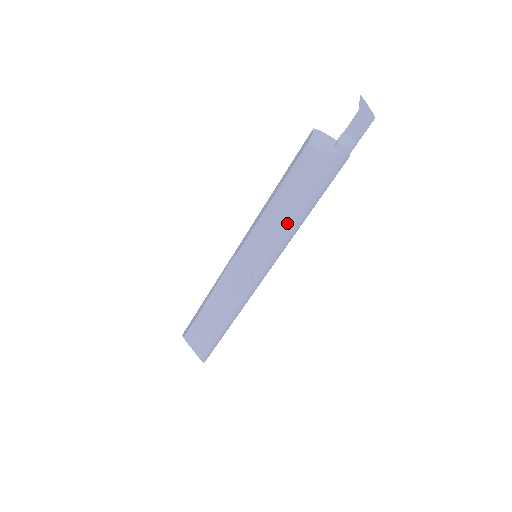
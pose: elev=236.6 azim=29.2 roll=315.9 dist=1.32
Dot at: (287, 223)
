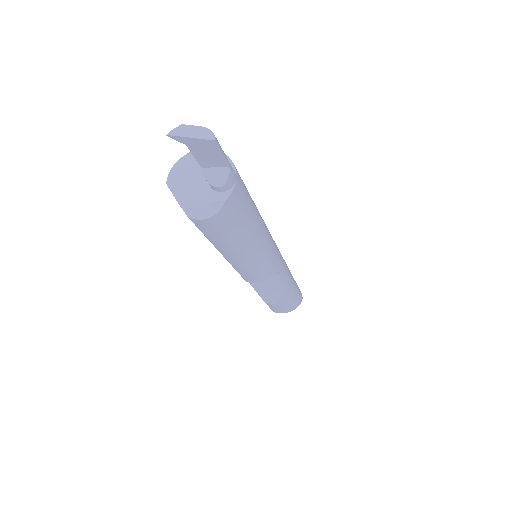
Dot at: (256, 249)
